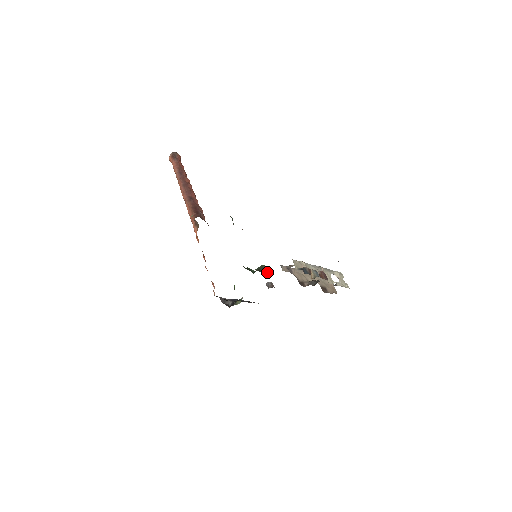
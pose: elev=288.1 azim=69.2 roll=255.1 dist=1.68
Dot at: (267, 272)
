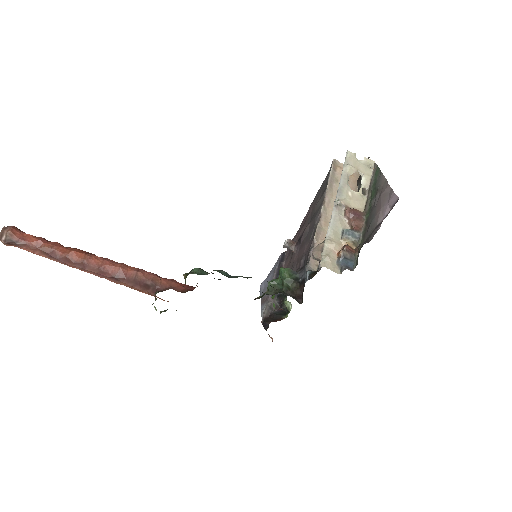
Dot at: (292, 271)
